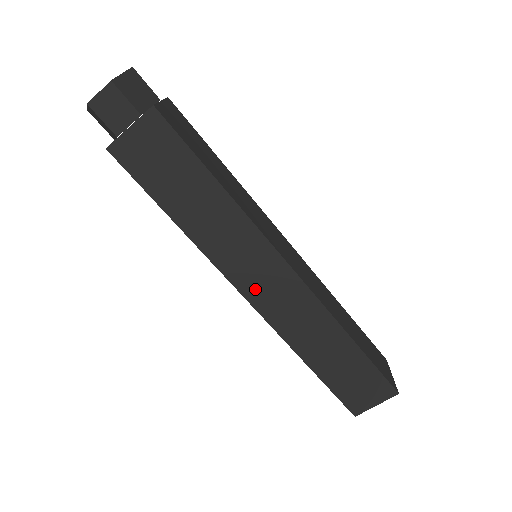
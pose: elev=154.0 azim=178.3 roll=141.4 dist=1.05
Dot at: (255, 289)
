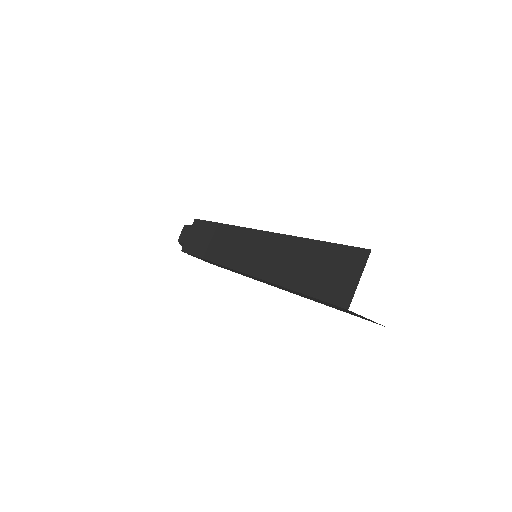
Dot at: (242, 260)
